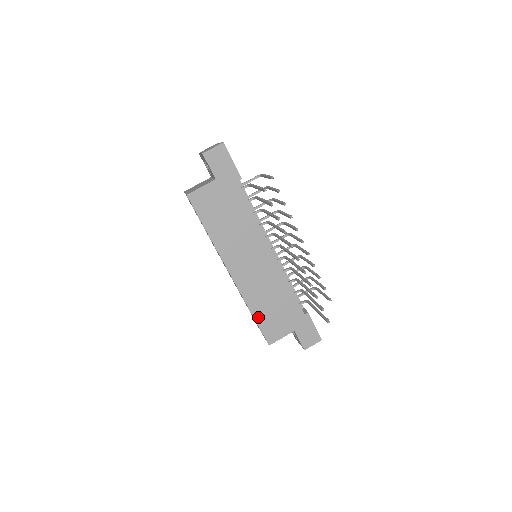
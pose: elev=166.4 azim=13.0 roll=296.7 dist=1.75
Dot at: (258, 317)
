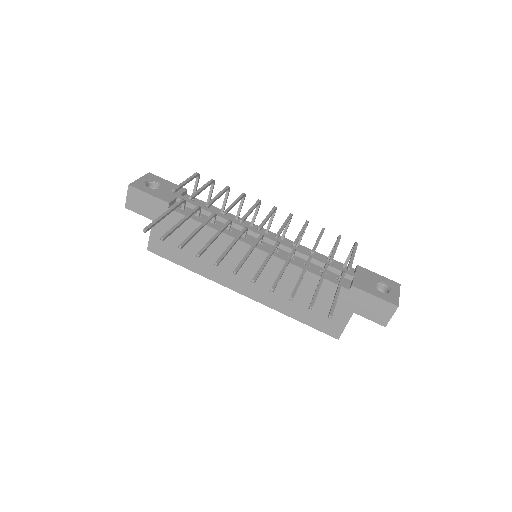
Dot at: (301, 318)
